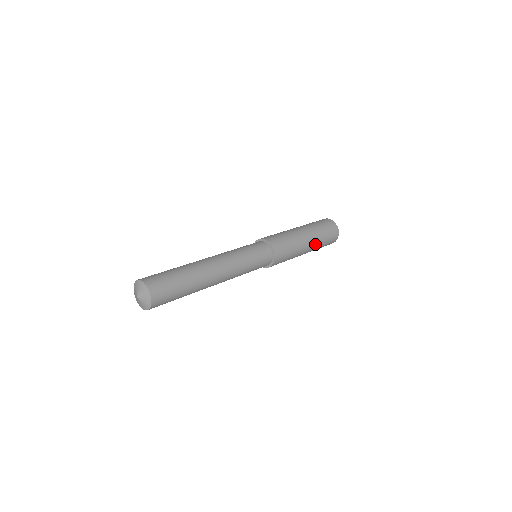
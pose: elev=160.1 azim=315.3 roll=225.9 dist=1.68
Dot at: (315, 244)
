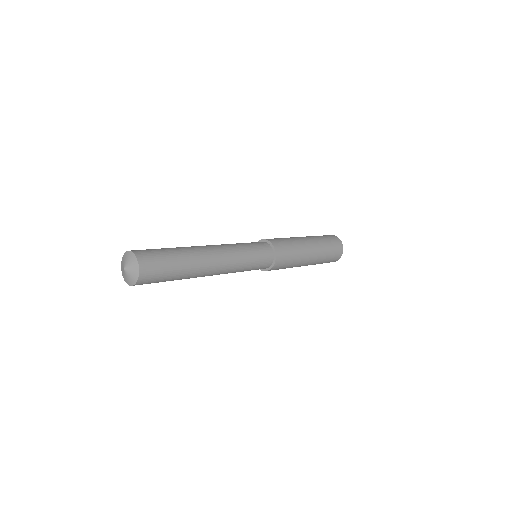
Dot at: (319, 249)
